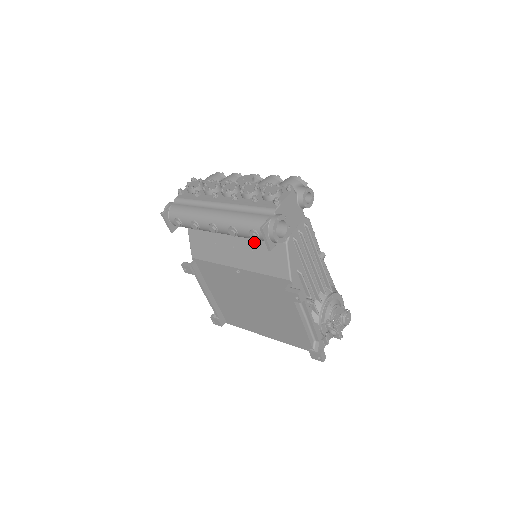
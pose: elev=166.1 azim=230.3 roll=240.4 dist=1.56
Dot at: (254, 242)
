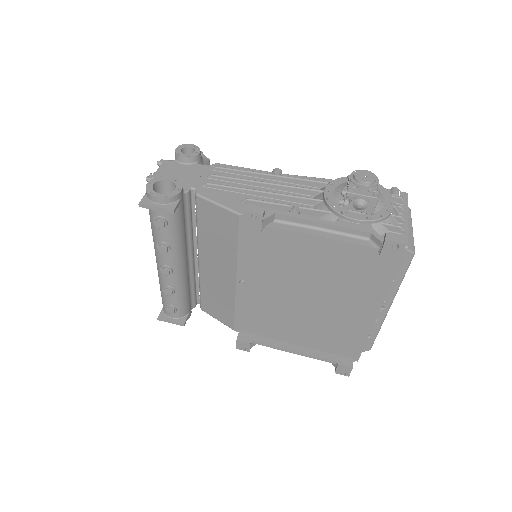
Dot at: (202, 237)
